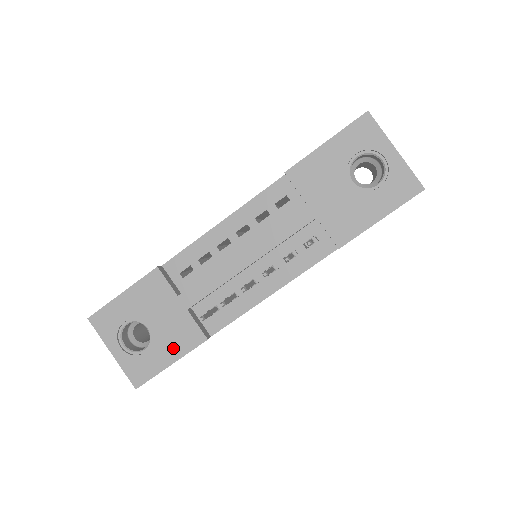
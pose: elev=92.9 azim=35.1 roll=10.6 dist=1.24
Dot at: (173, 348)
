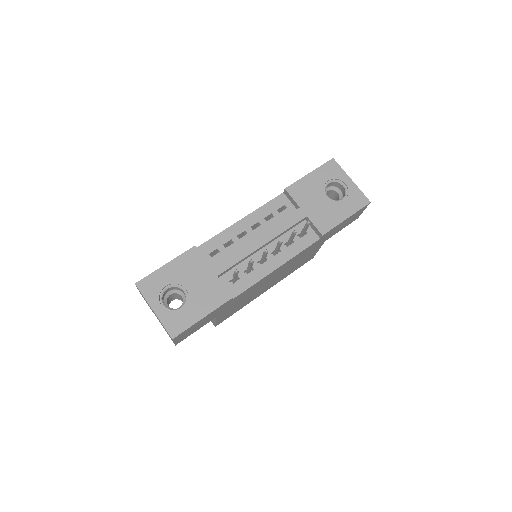
Dot at: (205, 305)
